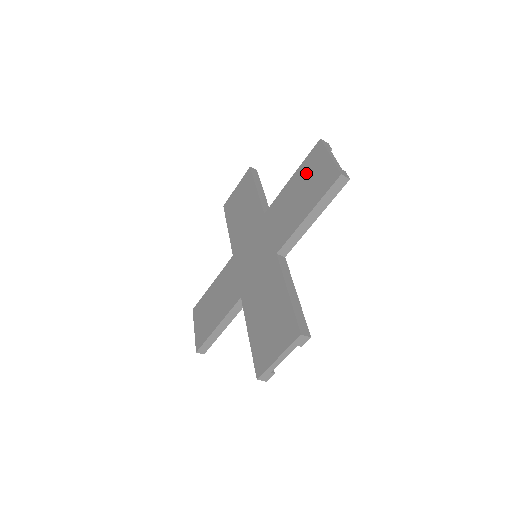
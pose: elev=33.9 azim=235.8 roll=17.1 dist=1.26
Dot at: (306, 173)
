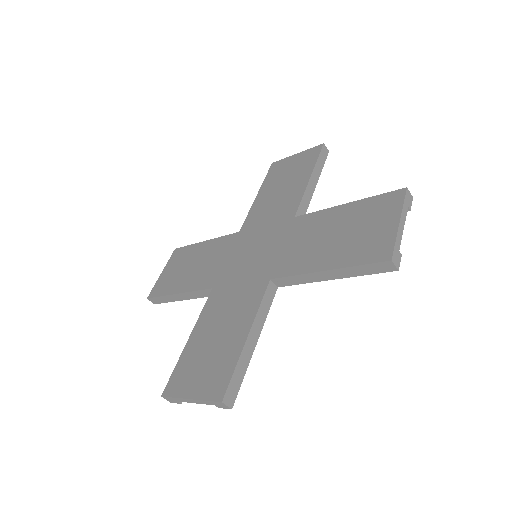
Dot at: (277, 177)
